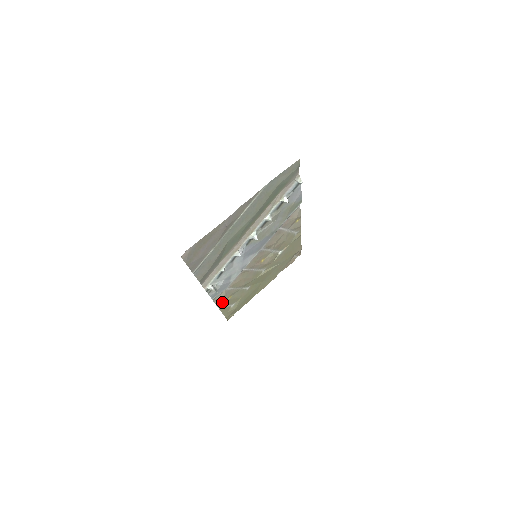
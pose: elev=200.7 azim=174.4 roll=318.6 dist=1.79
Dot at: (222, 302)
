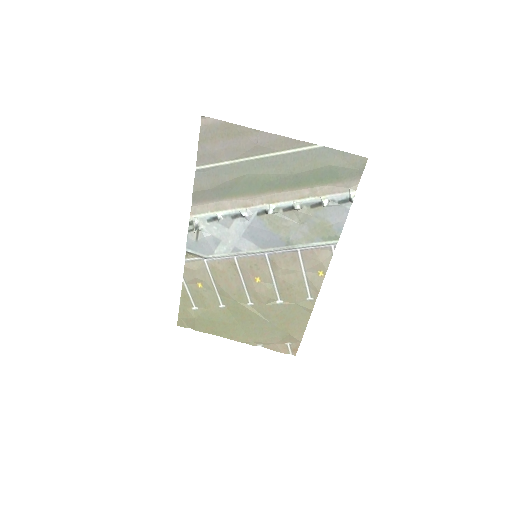
Dot at: (191, 278)
